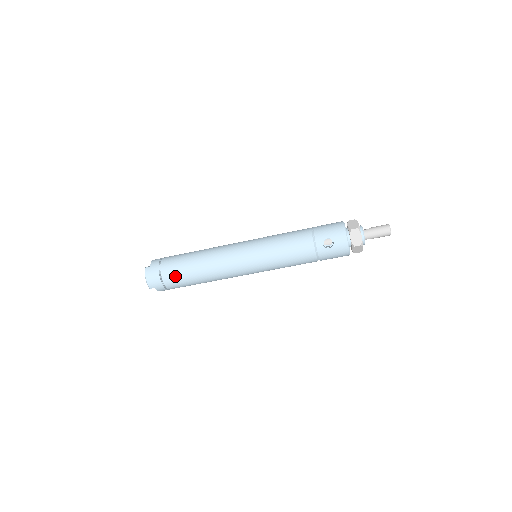
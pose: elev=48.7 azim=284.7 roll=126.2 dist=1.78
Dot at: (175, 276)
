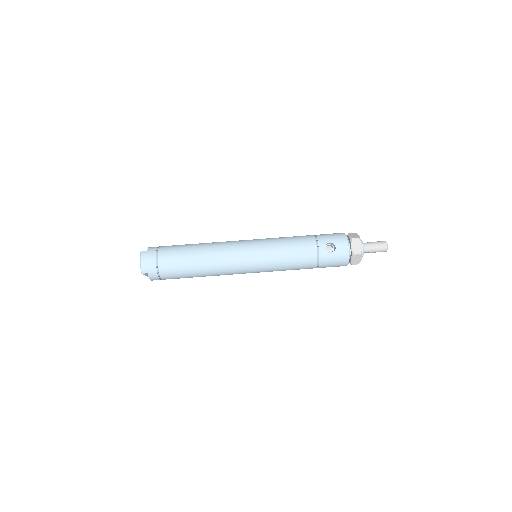
Dot at: (172, 262)
